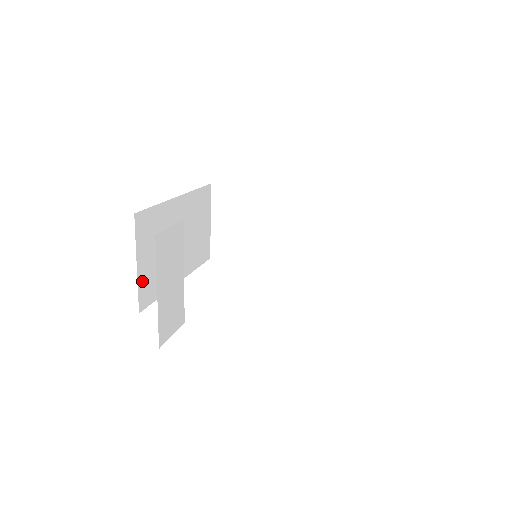
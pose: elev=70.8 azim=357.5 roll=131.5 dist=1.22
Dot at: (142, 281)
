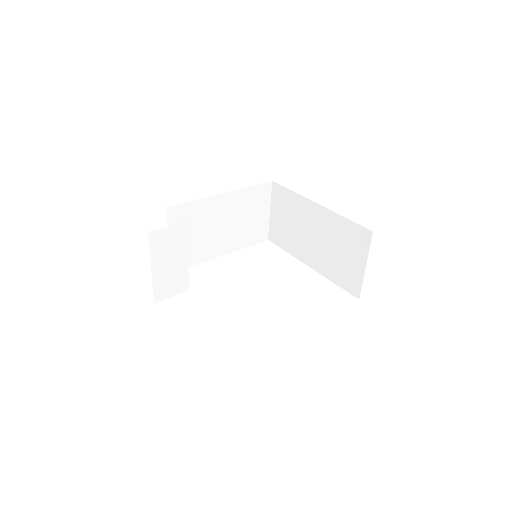
Dot at: occluded
